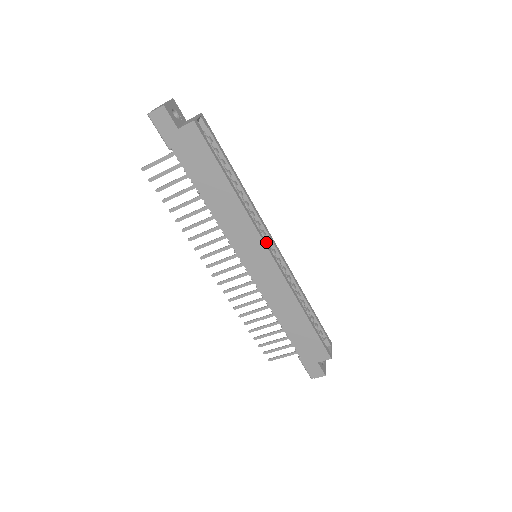
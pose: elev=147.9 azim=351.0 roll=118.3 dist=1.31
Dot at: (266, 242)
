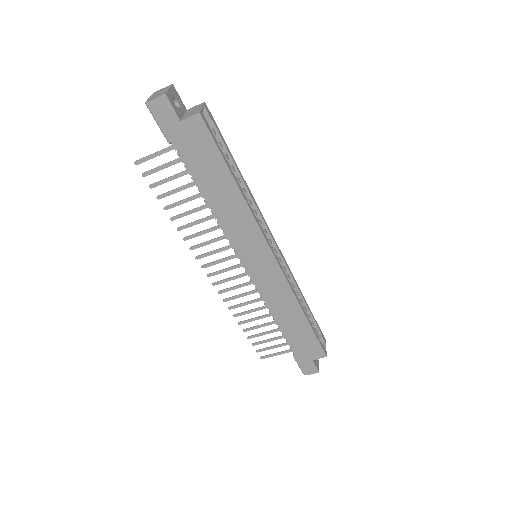
Dot at: (269, 243)
